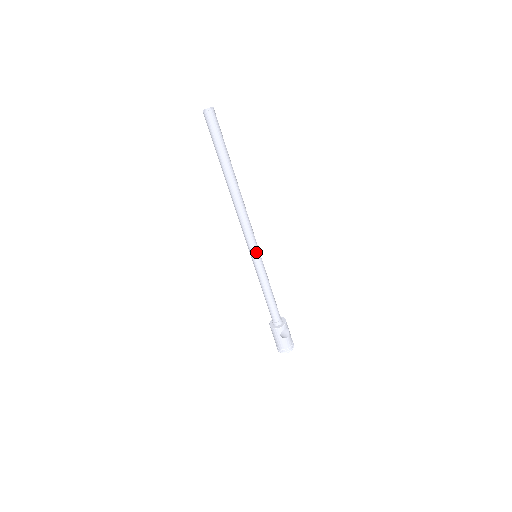
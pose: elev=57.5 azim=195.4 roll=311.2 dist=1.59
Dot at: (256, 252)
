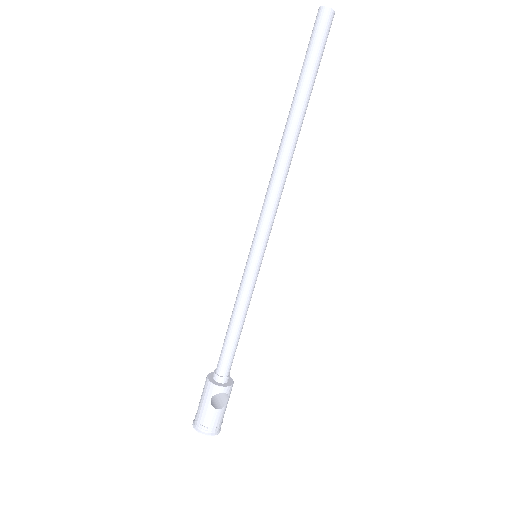
Dot at: (260, 248)
